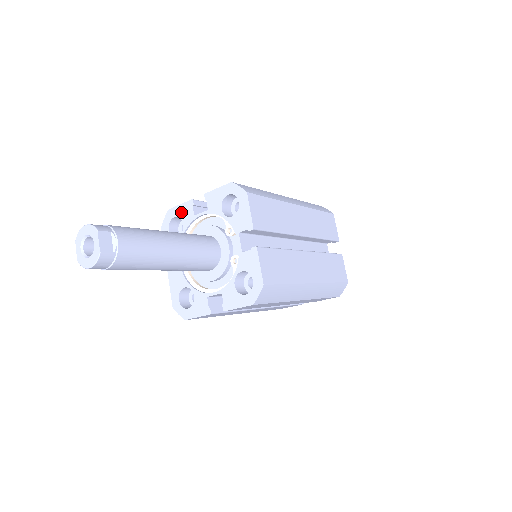
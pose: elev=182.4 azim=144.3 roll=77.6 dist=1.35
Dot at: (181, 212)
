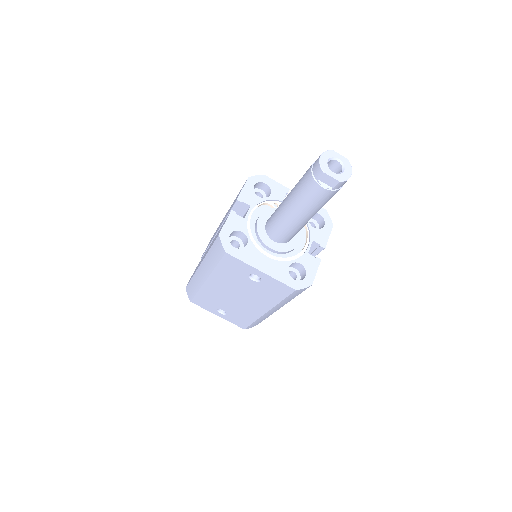
Dot at: (232, 226)
